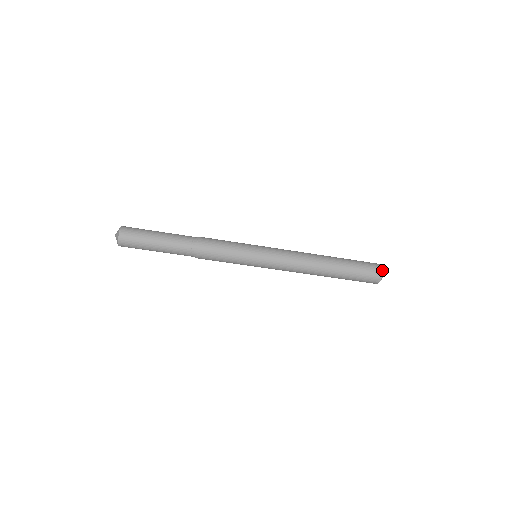
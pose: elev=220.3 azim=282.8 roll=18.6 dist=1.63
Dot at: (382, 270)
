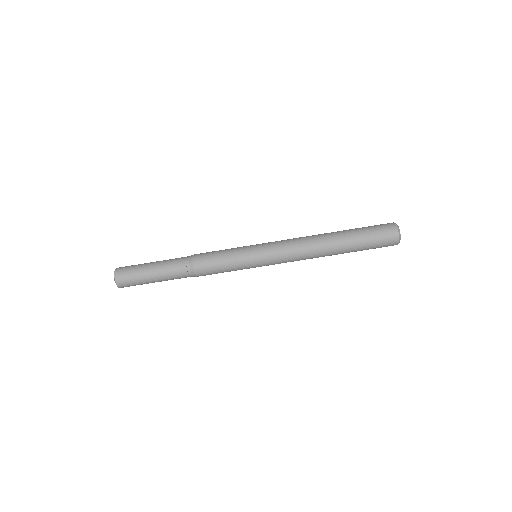
Dot at: (396, 227)
